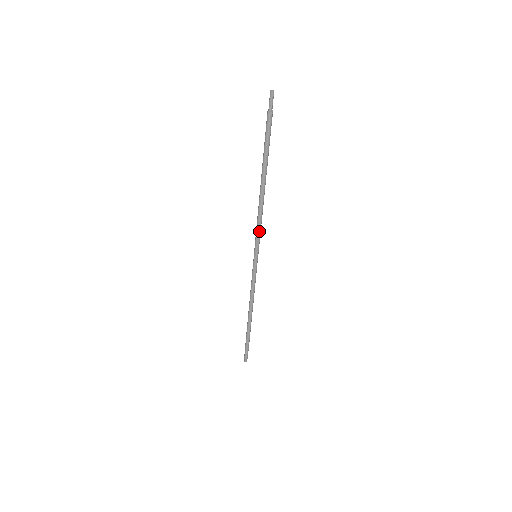
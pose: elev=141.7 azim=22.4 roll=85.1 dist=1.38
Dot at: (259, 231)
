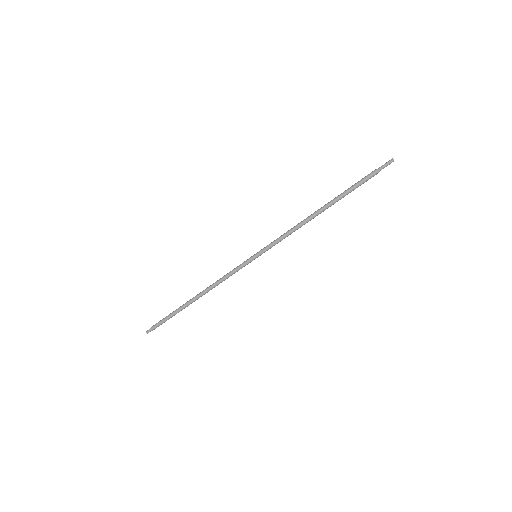
Dot at: occluded
